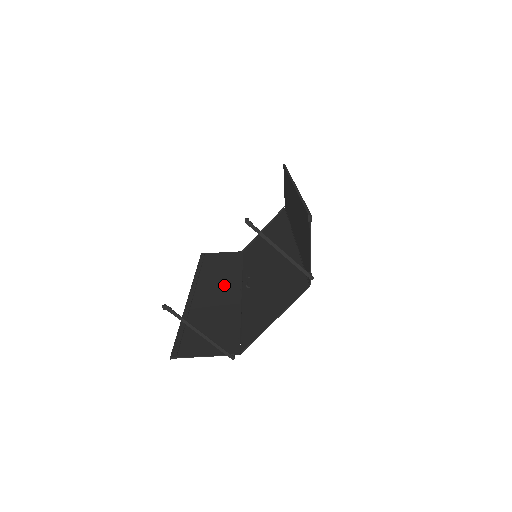
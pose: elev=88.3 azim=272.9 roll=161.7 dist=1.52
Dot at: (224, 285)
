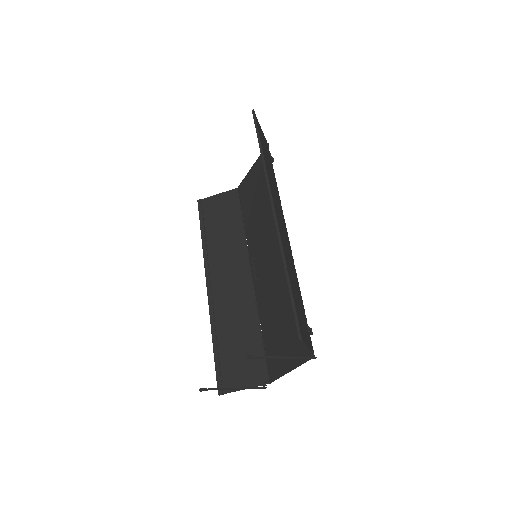
Dot at: (234, 267)
